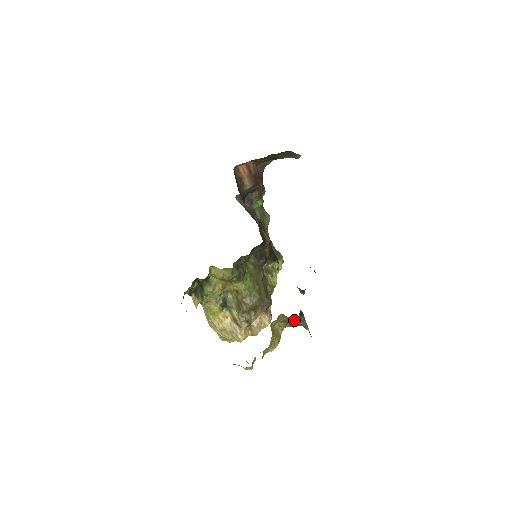
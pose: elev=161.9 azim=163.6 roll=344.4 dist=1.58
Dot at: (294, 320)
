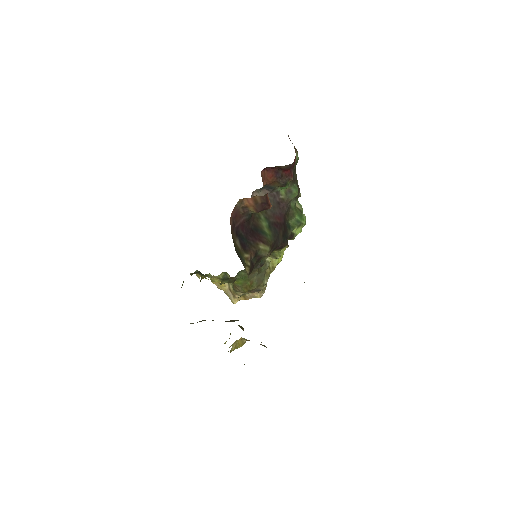
Dot at: occluded
